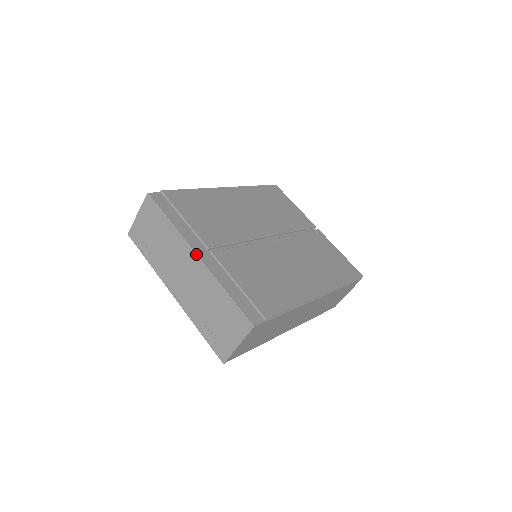
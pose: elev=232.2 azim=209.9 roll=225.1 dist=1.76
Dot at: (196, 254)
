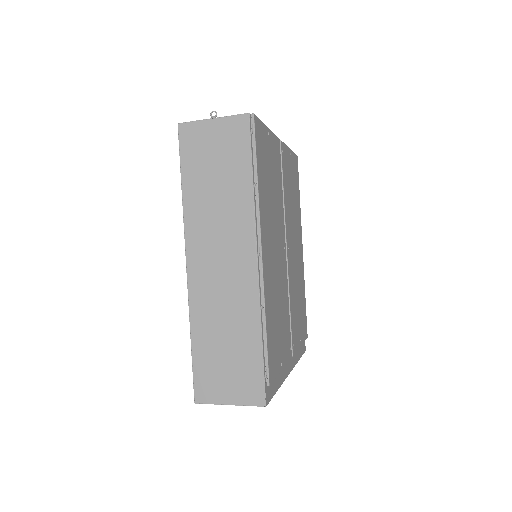
Dot at: occluded
